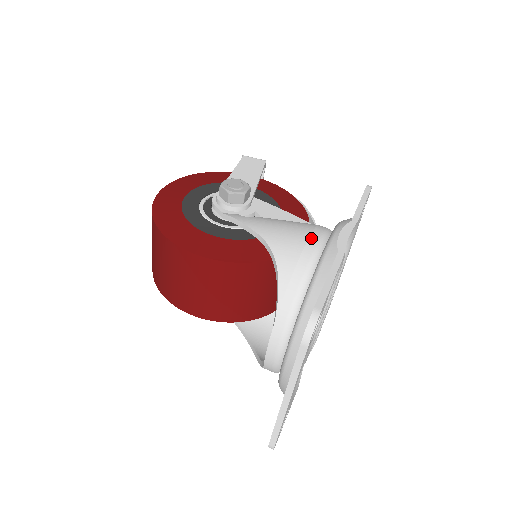
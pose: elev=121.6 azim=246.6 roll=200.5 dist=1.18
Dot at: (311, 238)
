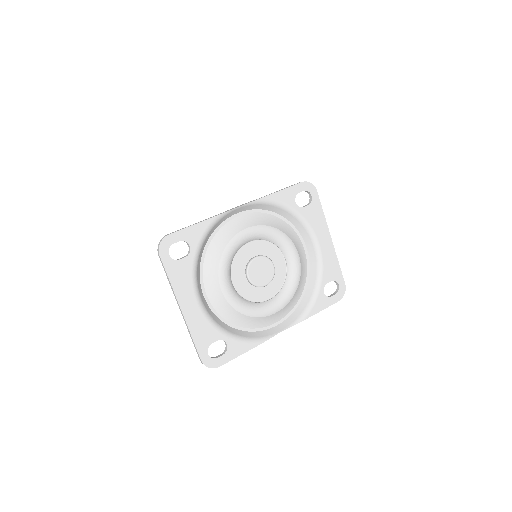
Dot at: occluded
